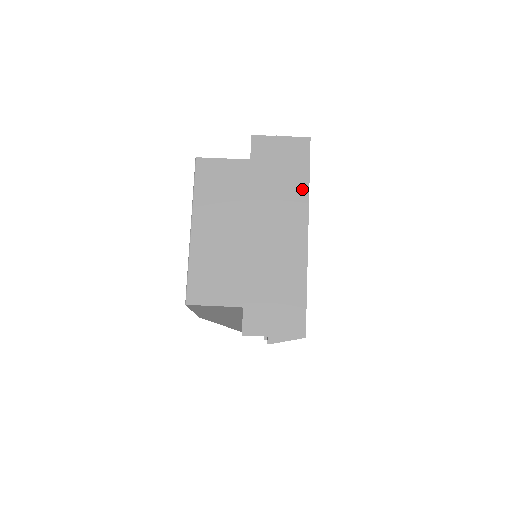
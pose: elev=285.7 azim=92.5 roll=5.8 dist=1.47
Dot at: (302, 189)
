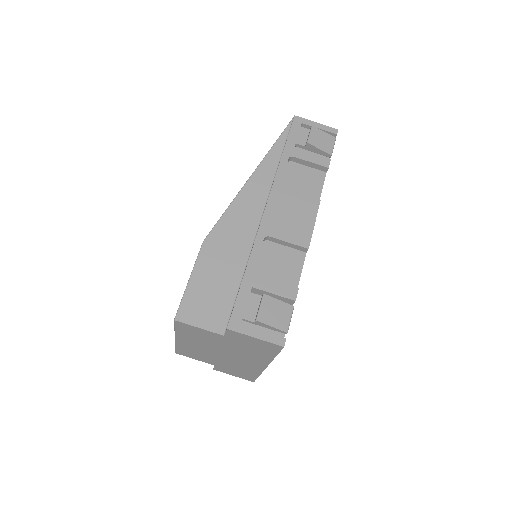
Dot at: (267, 357)
